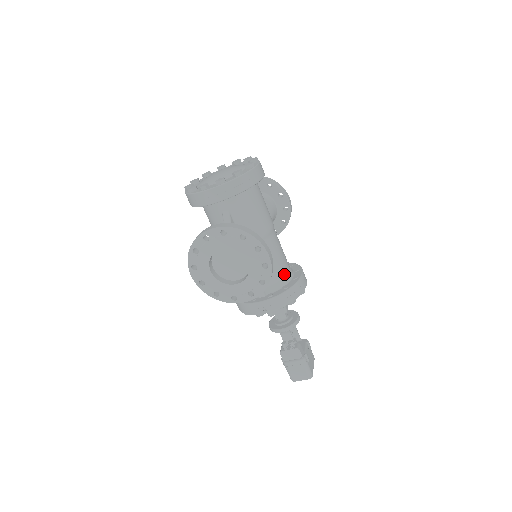
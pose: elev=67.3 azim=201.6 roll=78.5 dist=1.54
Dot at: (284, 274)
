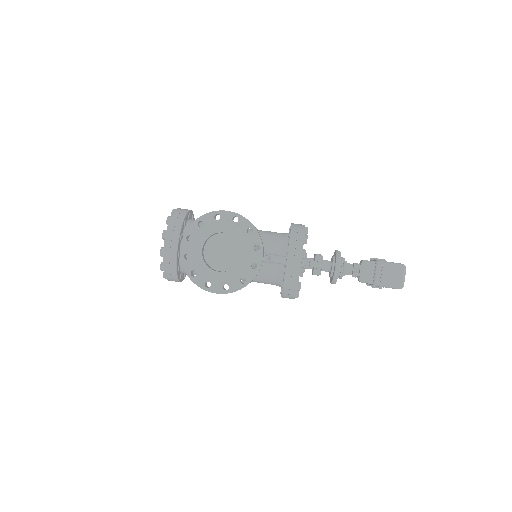
Dot at: (280, 236)
